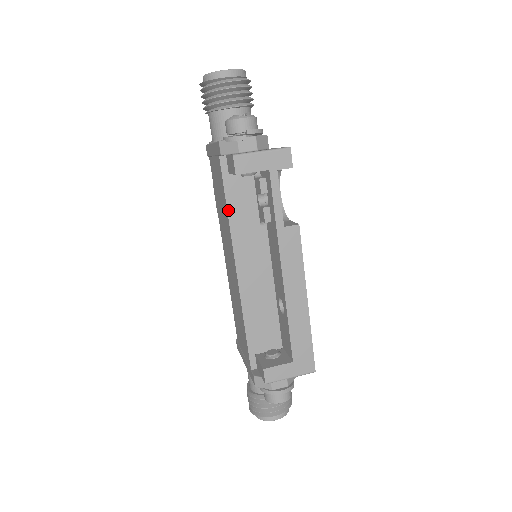
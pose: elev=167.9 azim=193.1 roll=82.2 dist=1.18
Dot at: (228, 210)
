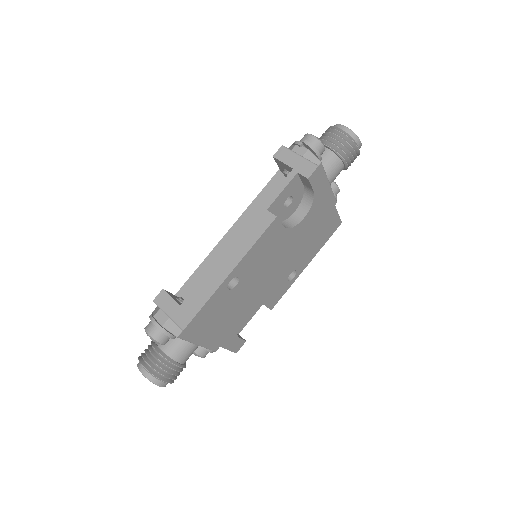
Dot at: (260, 193)
